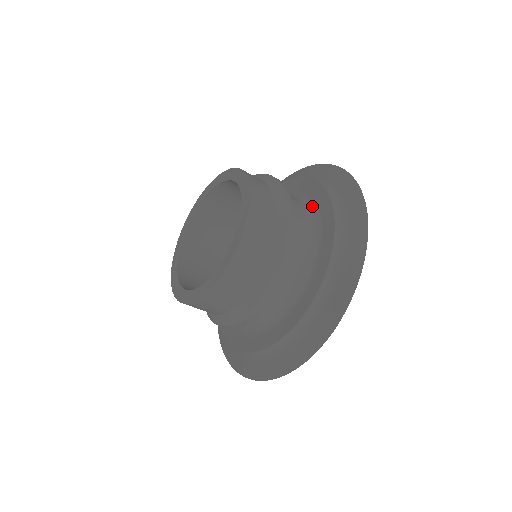
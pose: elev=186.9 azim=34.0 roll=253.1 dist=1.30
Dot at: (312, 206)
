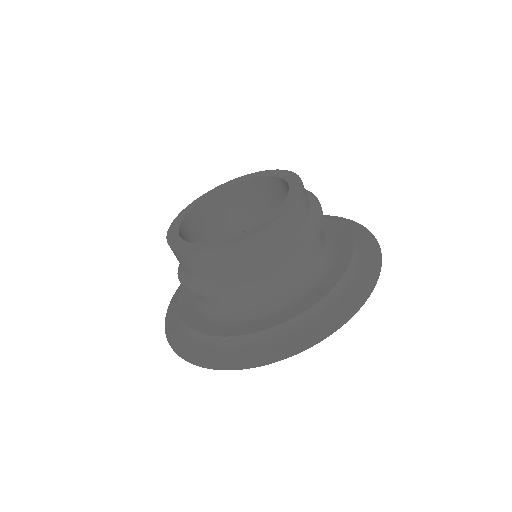
Dot at: (291, 300)
